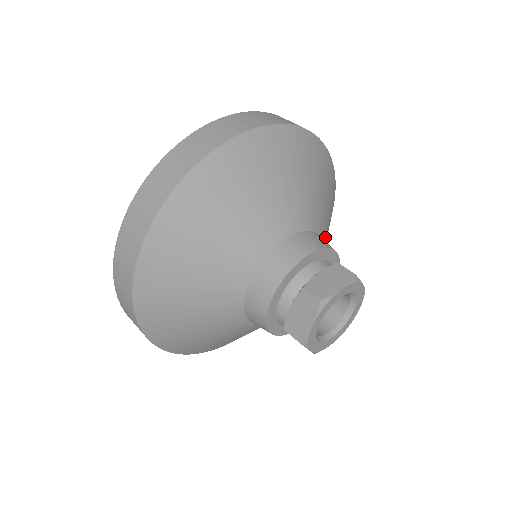
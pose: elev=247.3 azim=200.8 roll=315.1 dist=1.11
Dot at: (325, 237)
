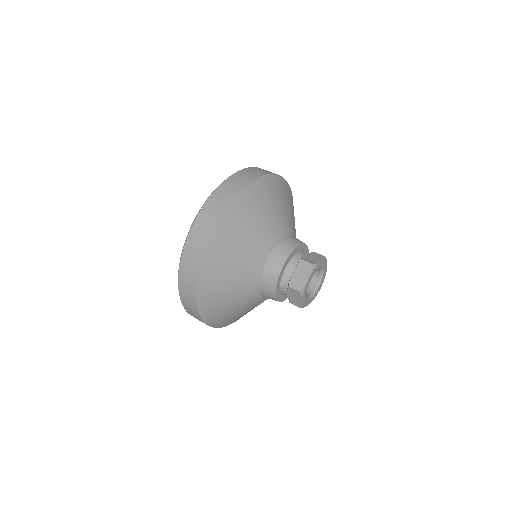
Dot at: (290, 228)
